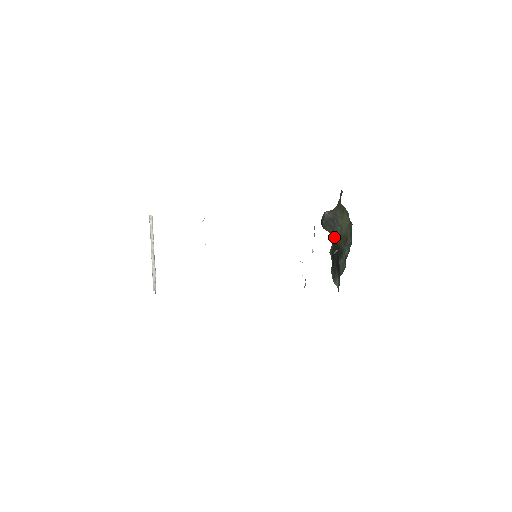
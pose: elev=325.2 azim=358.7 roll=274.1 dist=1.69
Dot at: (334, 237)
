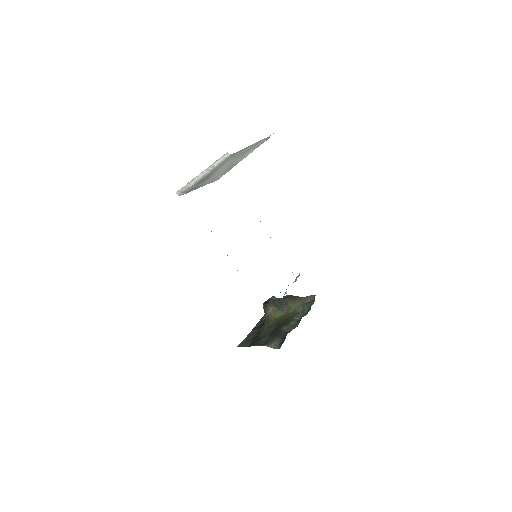
Dot at: (274, 317)
